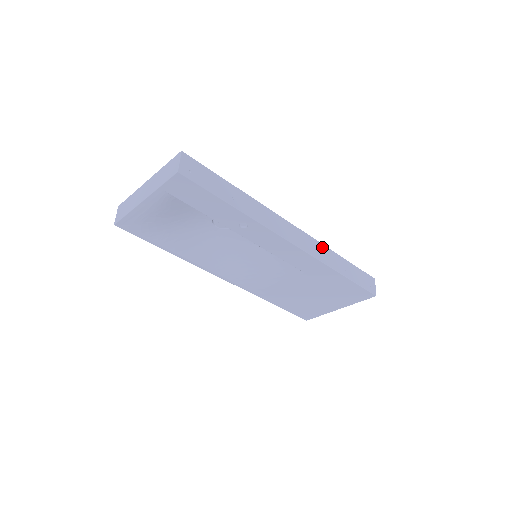
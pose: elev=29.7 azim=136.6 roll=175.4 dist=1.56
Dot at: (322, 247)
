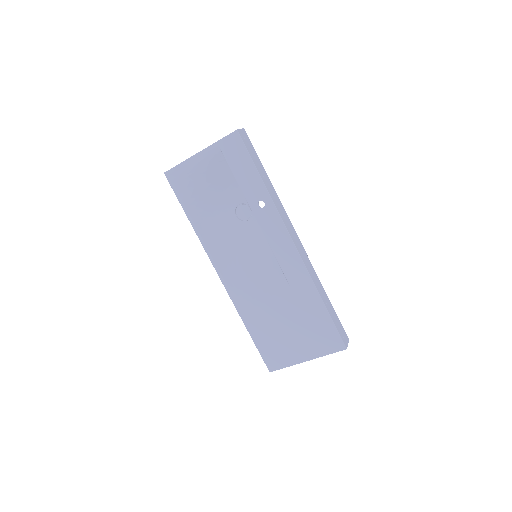
Dot at: (314, 271)
